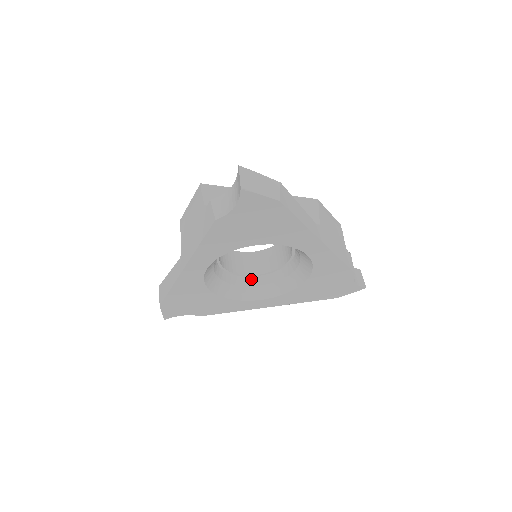
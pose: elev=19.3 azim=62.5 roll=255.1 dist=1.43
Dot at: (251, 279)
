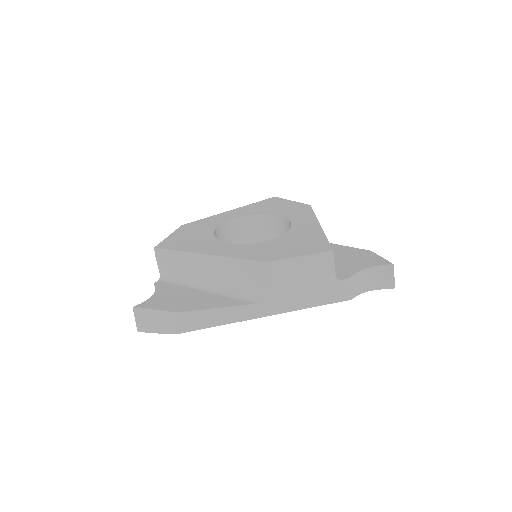
Dot at: occluded
